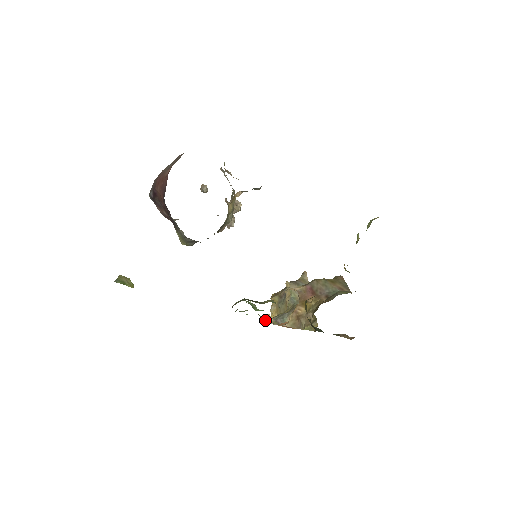
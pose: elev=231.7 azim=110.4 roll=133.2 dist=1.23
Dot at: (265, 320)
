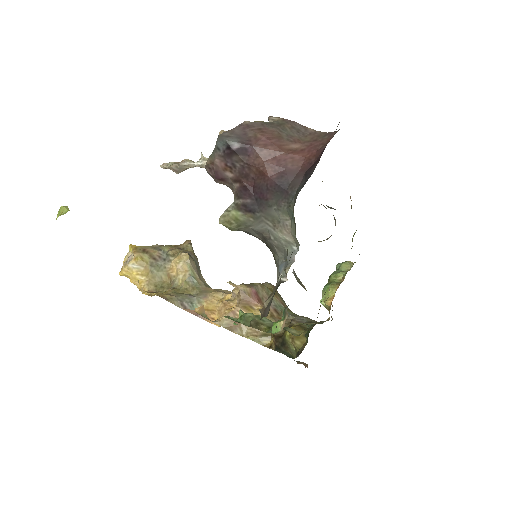
Dot at: (198, 311)
